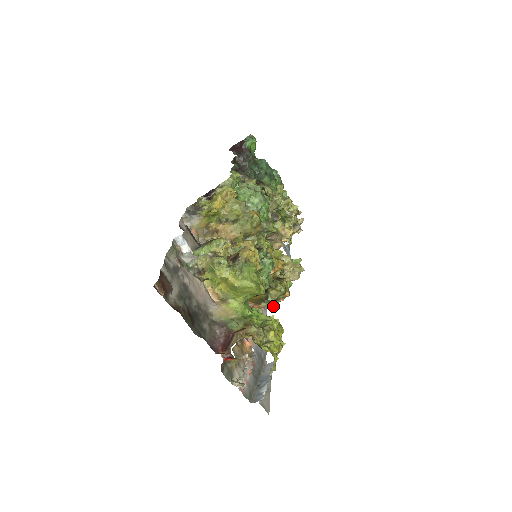
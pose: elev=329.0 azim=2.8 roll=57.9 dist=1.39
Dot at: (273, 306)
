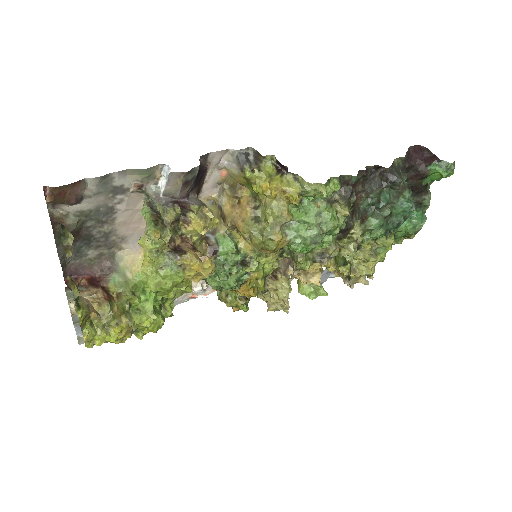
Dot at: occluded
